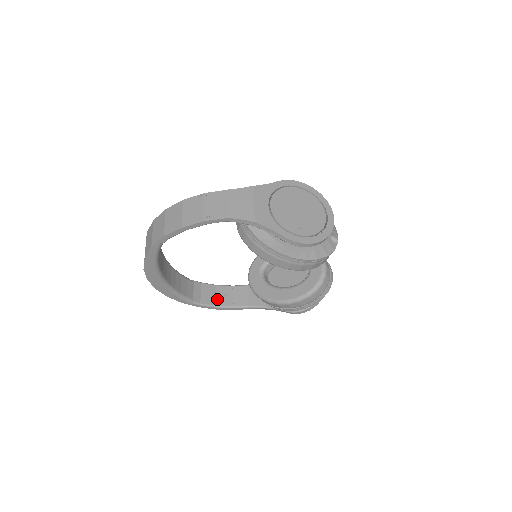
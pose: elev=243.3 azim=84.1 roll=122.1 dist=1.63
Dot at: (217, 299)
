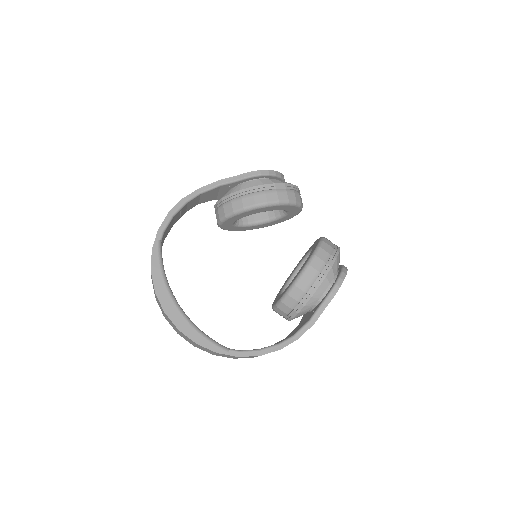
Dot at: occluded
